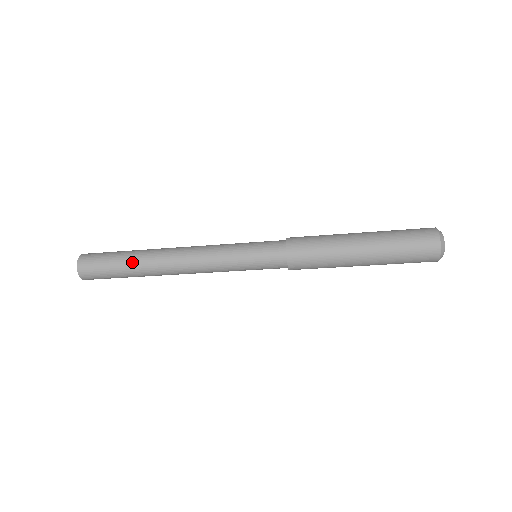
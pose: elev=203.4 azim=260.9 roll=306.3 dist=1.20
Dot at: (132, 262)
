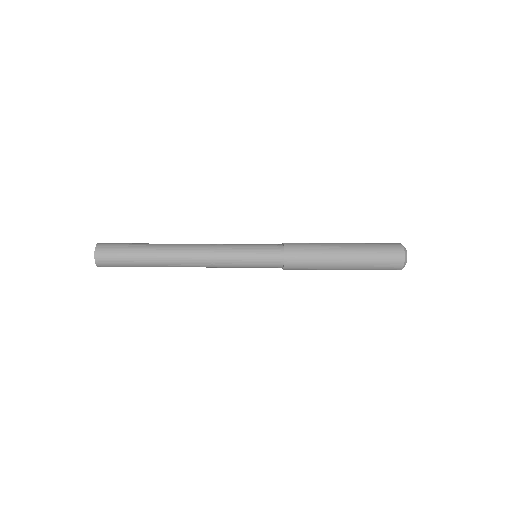
Dot at: (148, 261)
